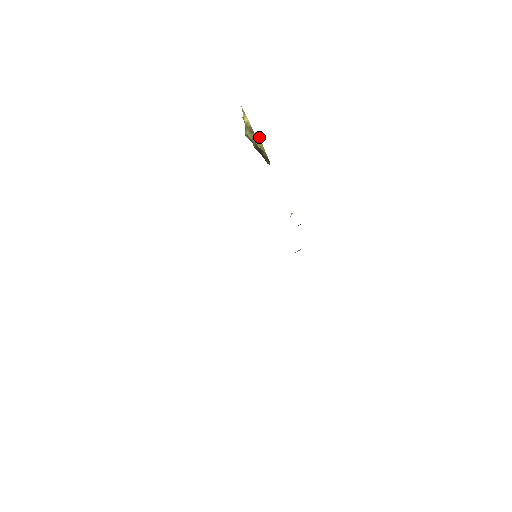
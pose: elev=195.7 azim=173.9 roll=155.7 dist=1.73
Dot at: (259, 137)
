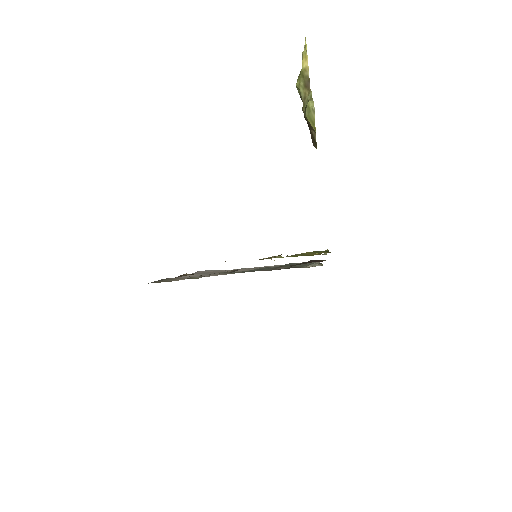
Dot at: (314, 107)
